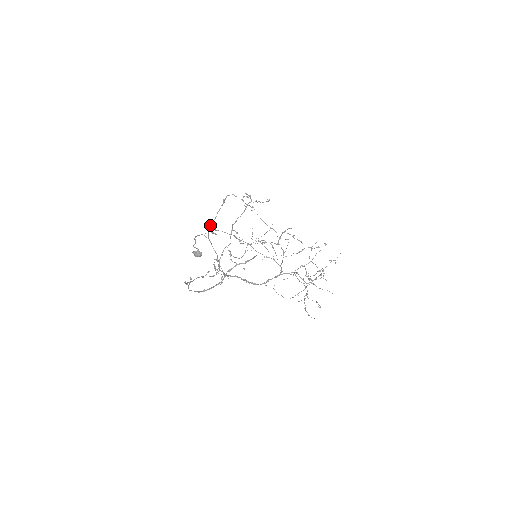
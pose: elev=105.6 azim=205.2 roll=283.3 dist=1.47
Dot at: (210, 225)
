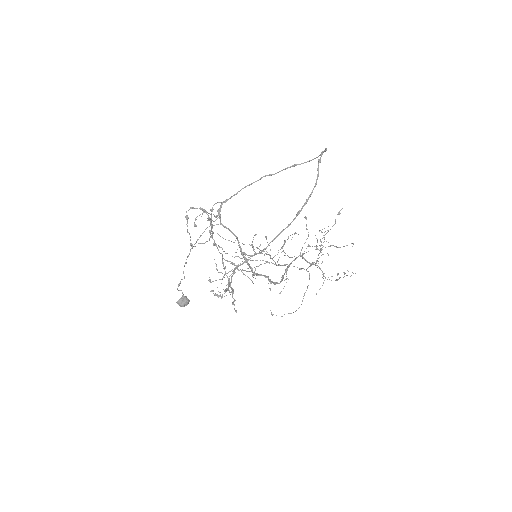
Dot at: (217, 202)
